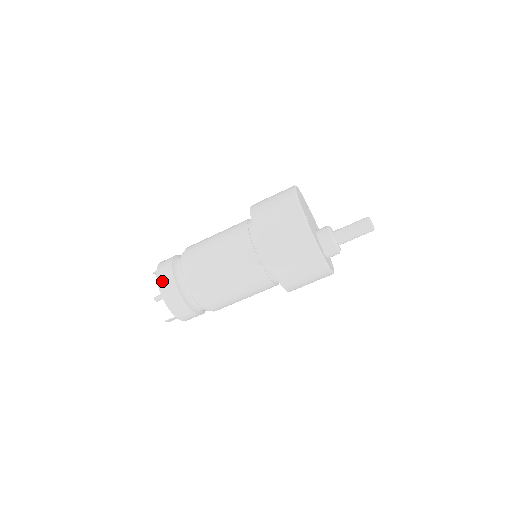
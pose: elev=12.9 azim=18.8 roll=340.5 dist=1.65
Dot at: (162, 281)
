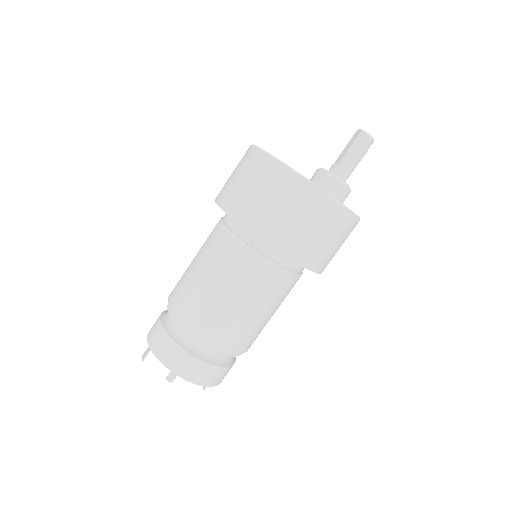
Dot at: (188, 373)
